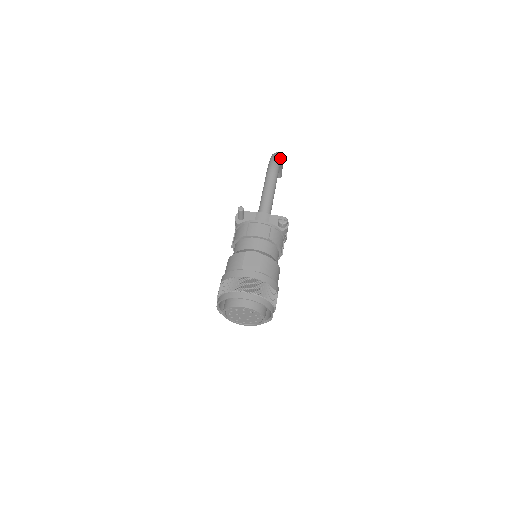
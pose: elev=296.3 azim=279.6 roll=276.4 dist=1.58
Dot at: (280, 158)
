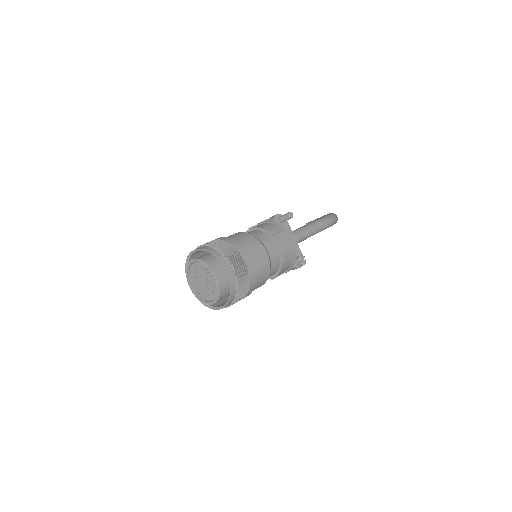
Dot at: occluded
